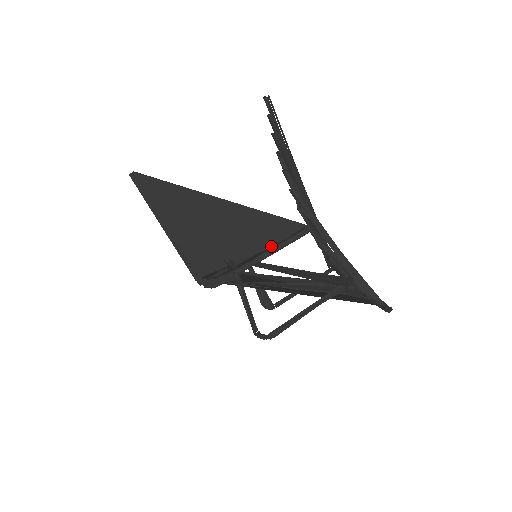
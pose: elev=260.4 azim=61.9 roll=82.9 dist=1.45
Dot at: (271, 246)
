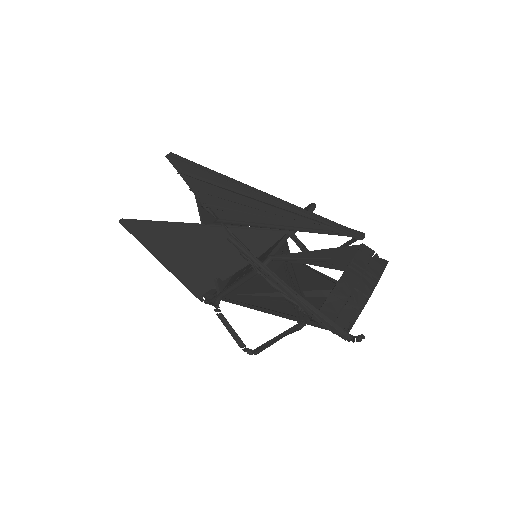
Dot at: occluded
